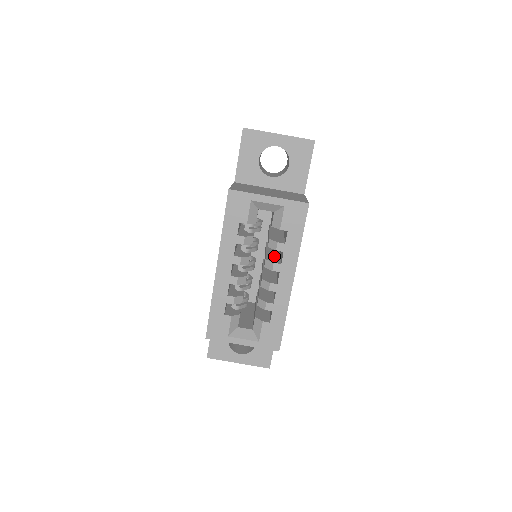
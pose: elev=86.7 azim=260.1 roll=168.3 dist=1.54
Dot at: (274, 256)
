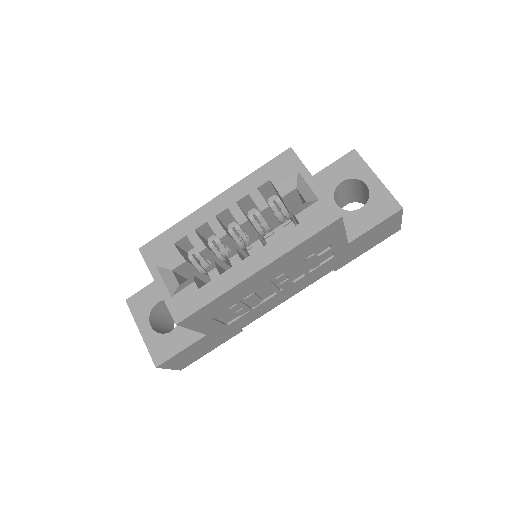
Dot at: occluded
